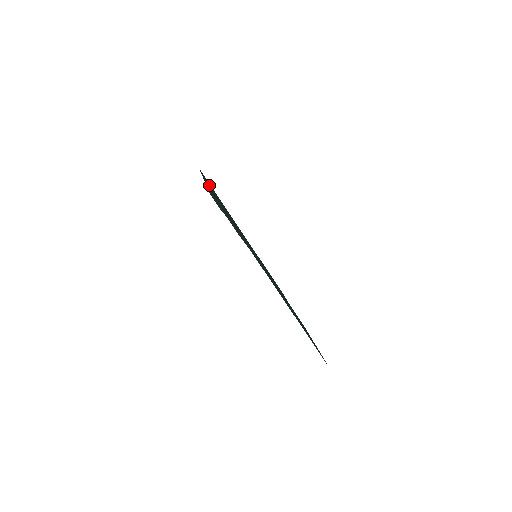
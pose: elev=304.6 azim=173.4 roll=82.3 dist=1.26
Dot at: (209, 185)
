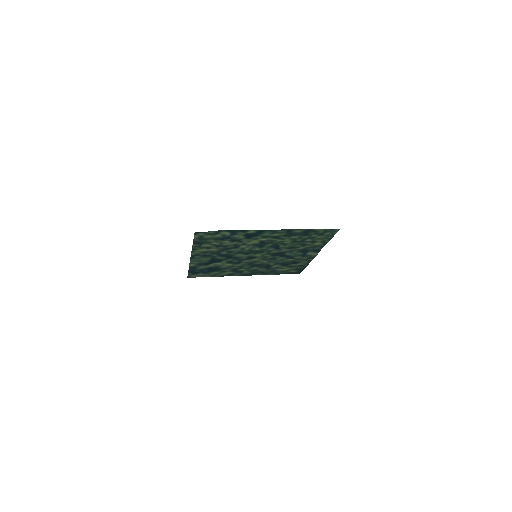
Dot at: (199, 269)
